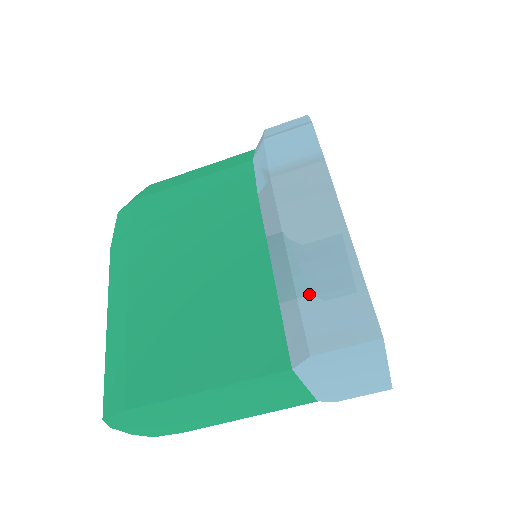
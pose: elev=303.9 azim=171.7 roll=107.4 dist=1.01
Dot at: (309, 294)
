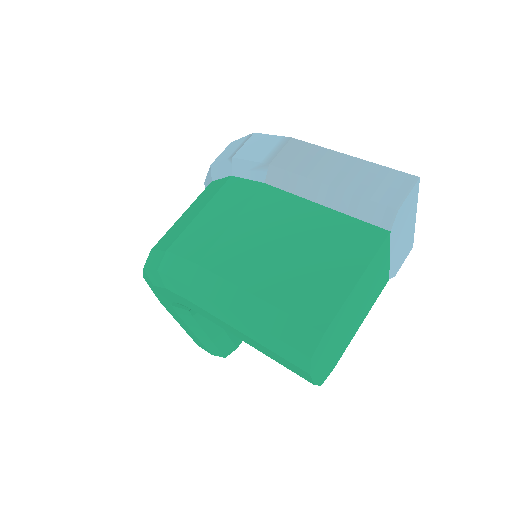
Dot at: (363, 190)
